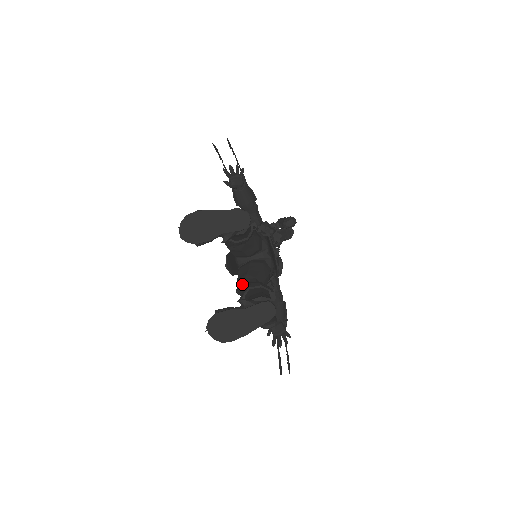
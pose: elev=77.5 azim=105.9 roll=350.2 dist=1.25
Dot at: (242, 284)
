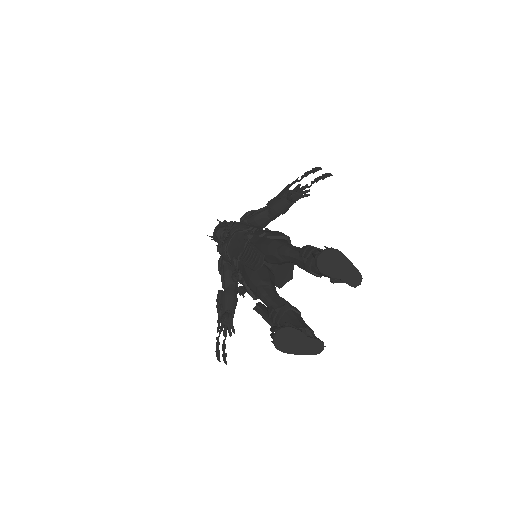
Dot at: (268, 290)
